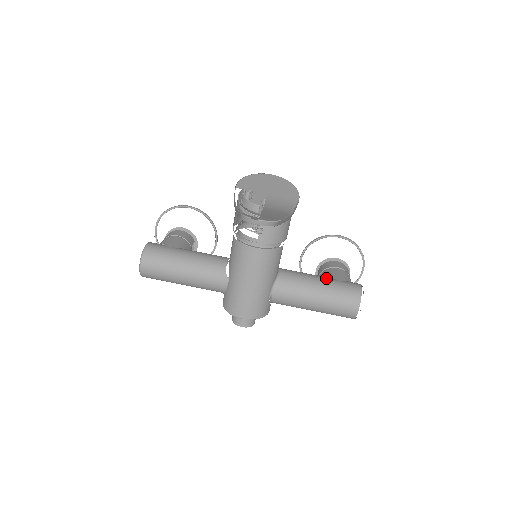
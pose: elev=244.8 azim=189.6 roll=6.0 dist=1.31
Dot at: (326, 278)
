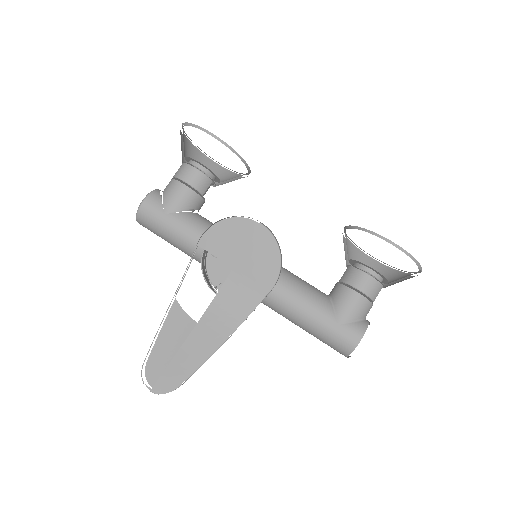
Dot at: (325, 314)
